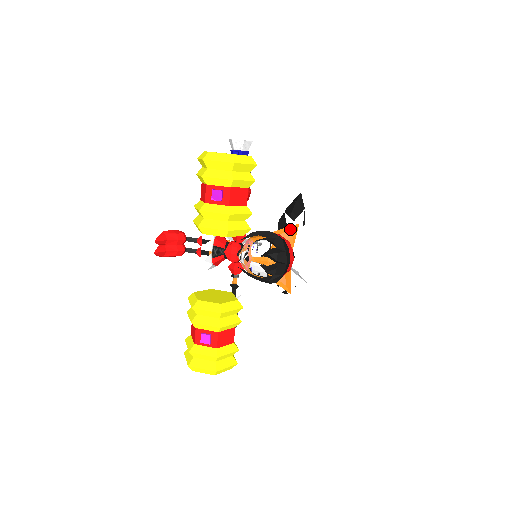
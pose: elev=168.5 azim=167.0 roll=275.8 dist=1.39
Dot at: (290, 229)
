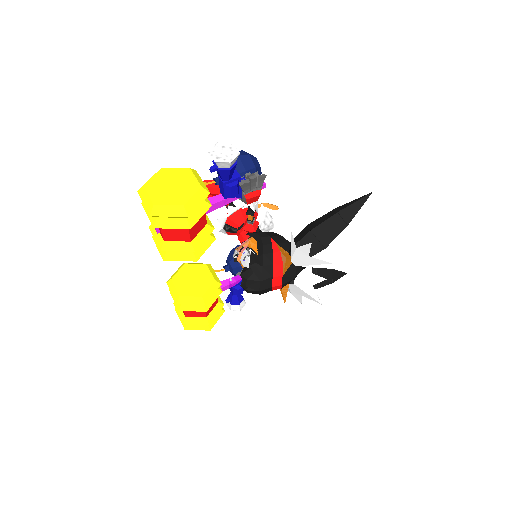
Dot at: (285, 256)
